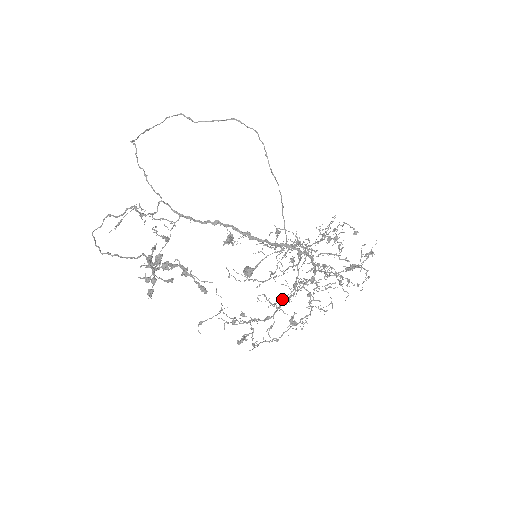
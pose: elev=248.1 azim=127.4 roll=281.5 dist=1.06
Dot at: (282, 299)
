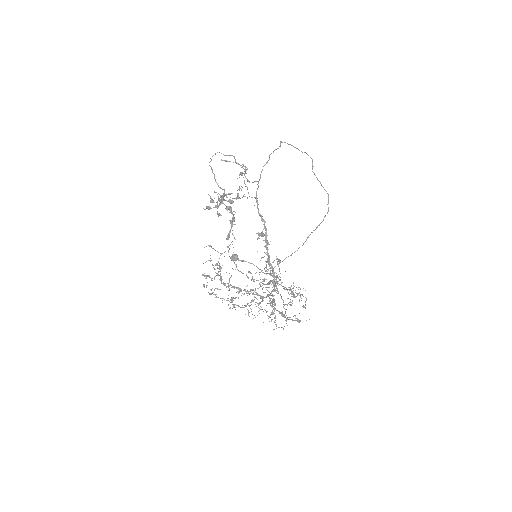
Dot at: (237, 287)
